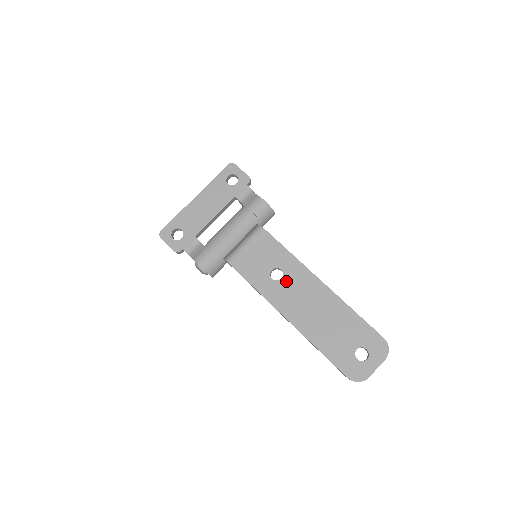
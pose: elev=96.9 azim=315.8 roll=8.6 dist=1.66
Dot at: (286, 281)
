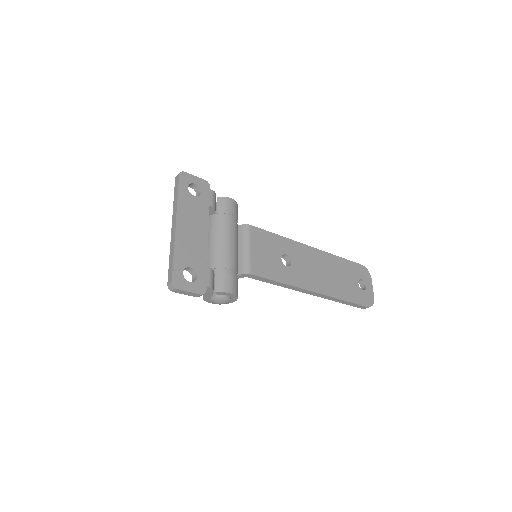
Dot at: (295, 262)
